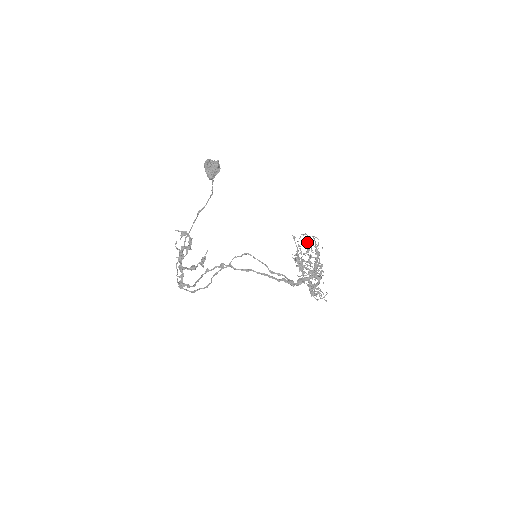
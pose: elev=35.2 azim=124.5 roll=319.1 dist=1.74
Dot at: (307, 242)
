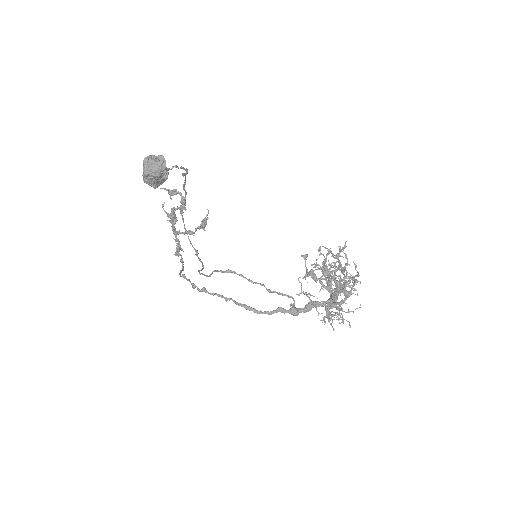
Dot at: (338, 246)
